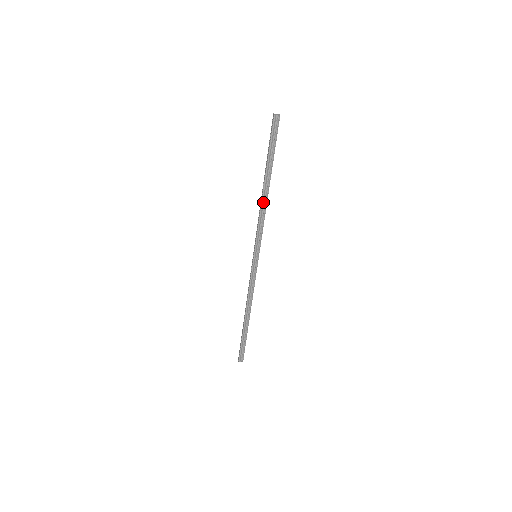
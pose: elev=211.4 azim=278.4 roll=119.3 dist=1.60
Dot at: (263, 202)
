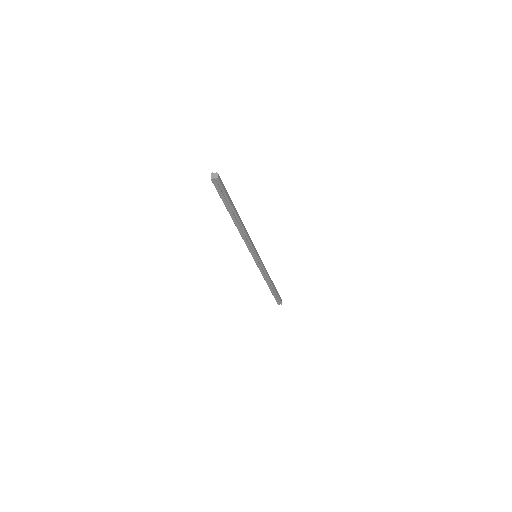
Dot at: (240, 230)
